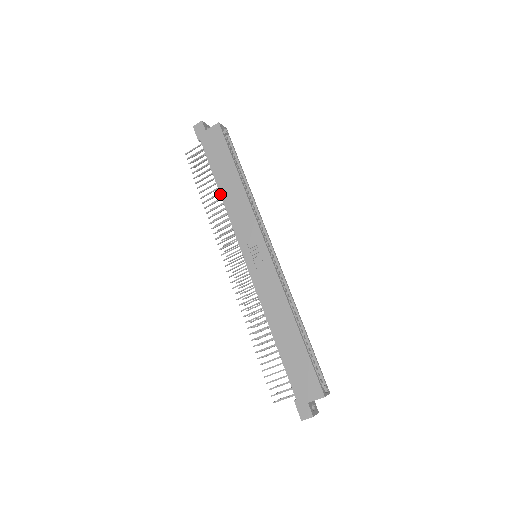
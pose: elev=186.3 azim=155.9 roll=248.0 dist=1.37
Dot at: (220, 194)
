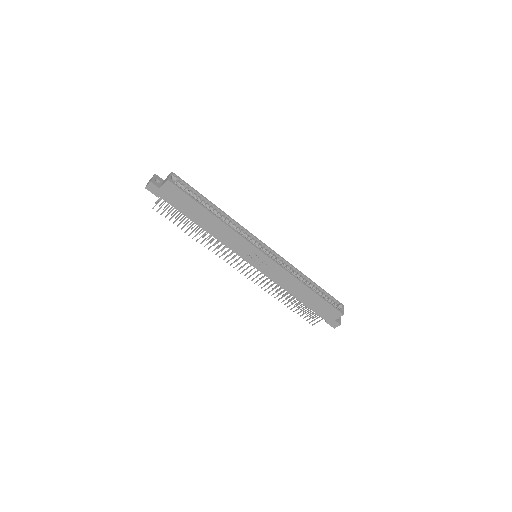
Dot at: occluded
